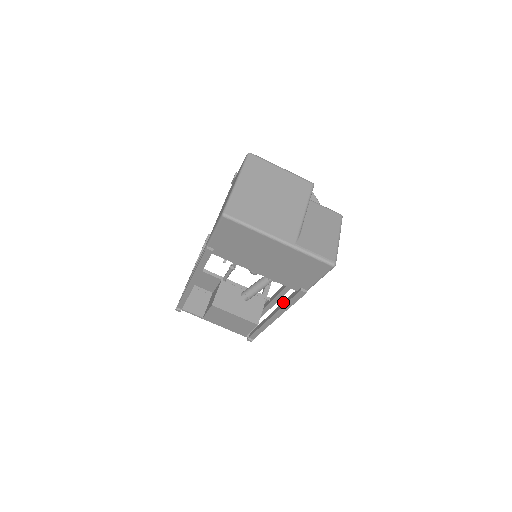
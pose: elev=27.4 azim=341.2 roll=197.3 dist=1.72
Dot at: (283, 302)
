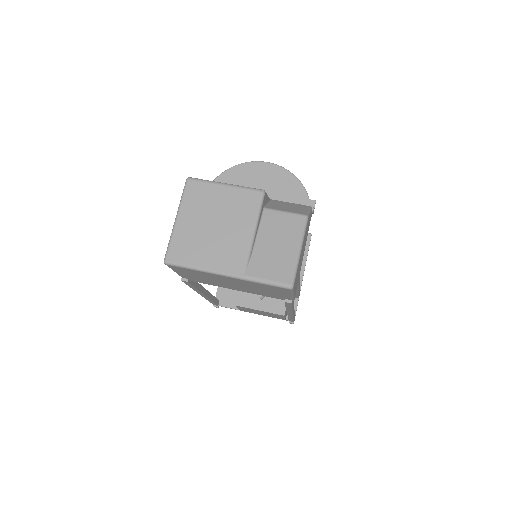
Dot at: occluded
